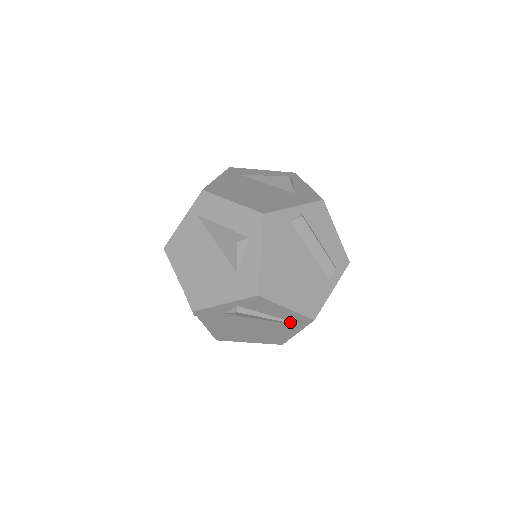
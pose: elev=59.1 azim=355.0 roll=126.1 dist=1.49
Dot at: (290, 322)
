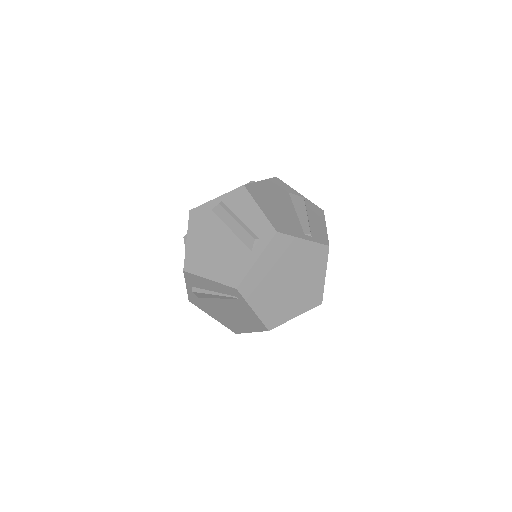
Dot at: (230, 296)
